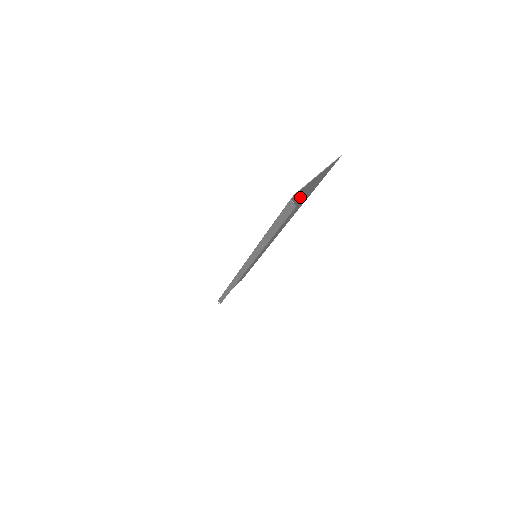
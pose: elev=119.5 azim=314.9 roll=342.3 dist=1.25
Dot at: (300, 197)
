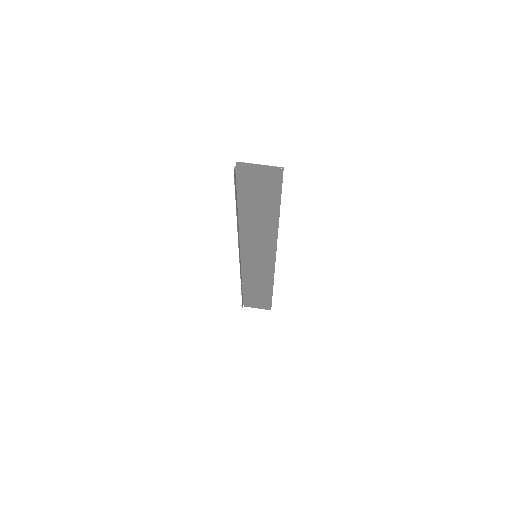
Dot at: (257, 185)
